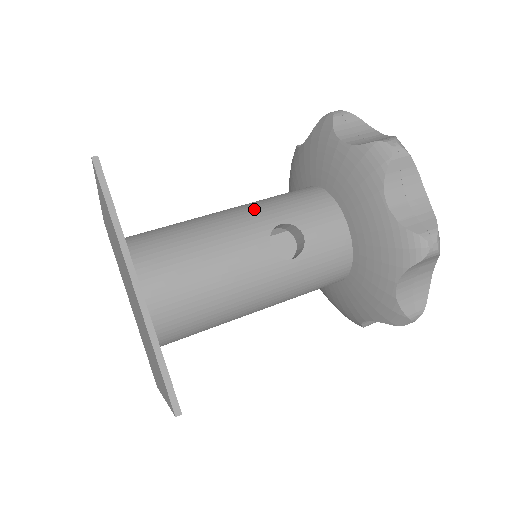
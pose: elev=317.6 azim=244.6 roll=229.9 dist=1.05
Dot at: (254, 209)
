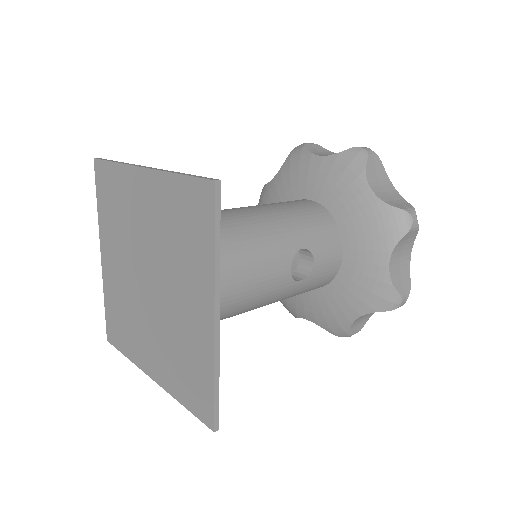
Dot at: (282, 225)
